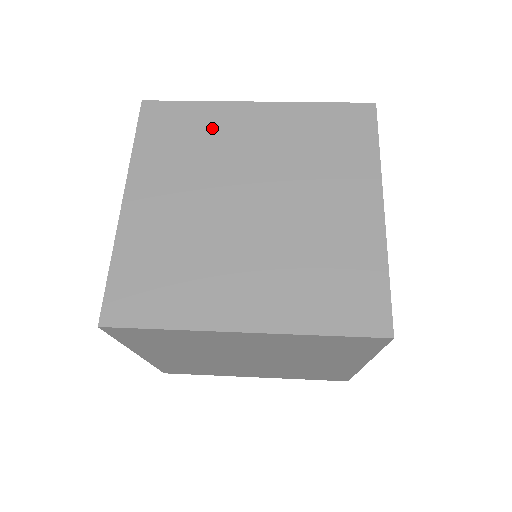
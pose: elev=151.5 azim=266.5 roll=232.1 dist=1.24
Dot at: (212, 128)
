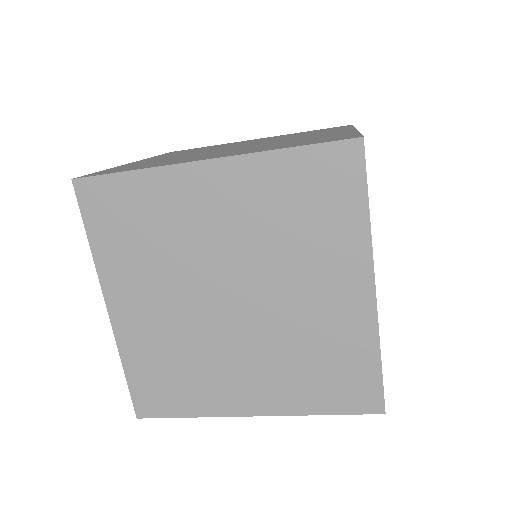
Dot at: occluded
